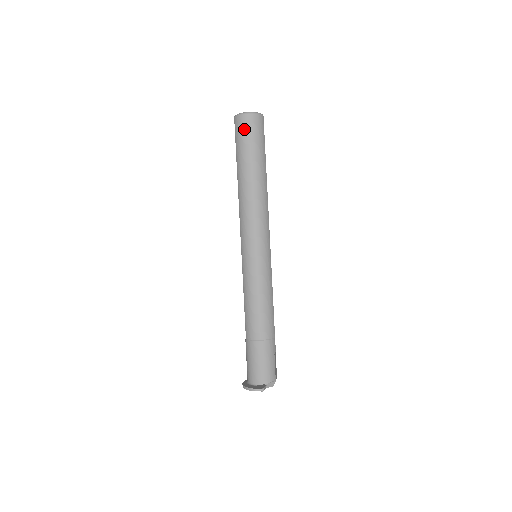
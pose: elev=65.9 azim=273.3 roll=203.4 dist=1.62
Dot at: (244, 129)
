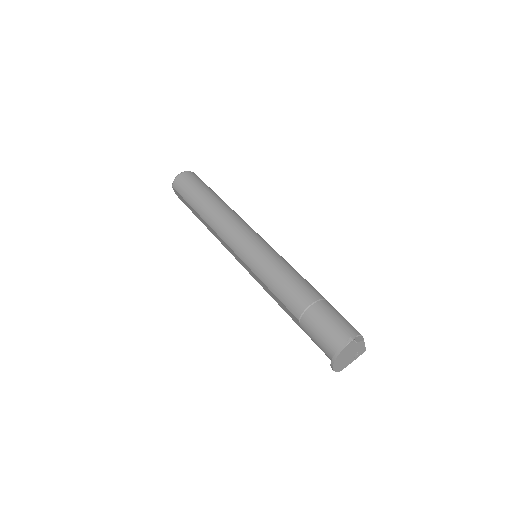
Dot at: (183, 183)
